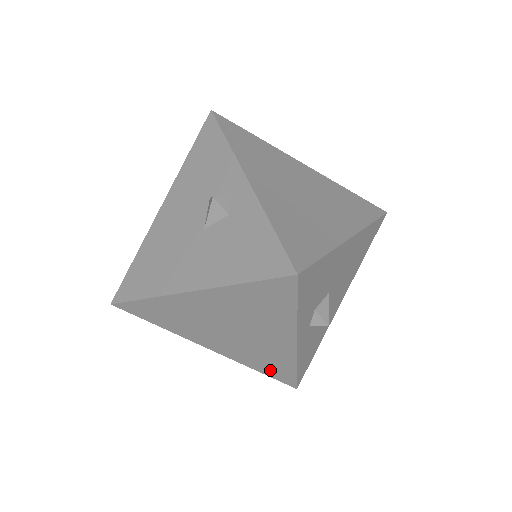
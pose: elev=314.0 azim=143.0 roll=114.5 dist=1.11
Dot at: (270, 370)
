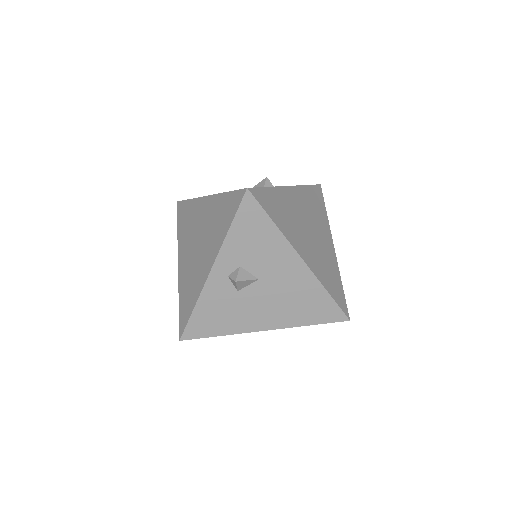
Dot at: (184, 305)
